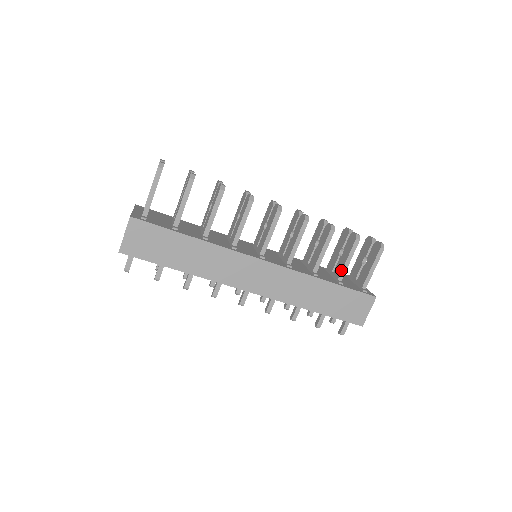
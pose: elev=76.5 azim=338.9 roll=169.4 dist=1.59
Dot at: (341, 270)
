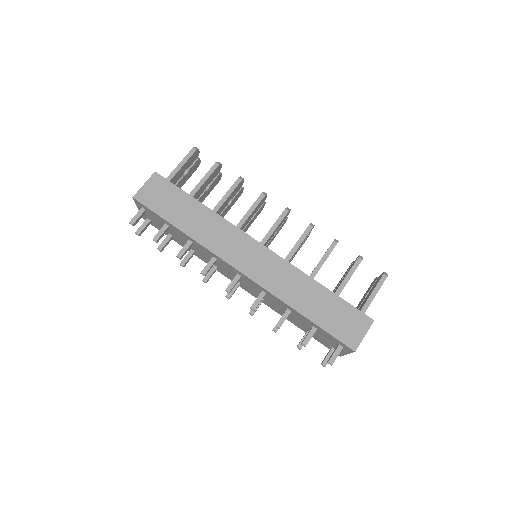
Dot at: (339, 285)
